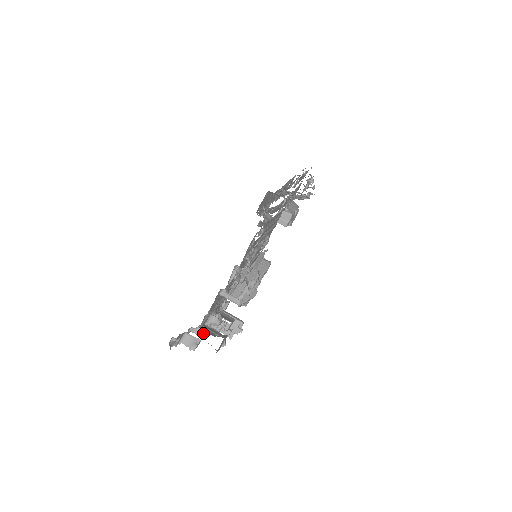
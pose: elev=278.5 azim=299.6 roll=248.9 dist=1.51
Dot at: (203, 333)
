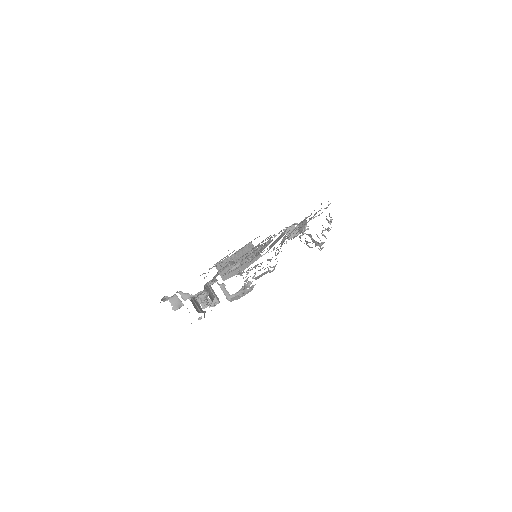
Dot at: occluded
